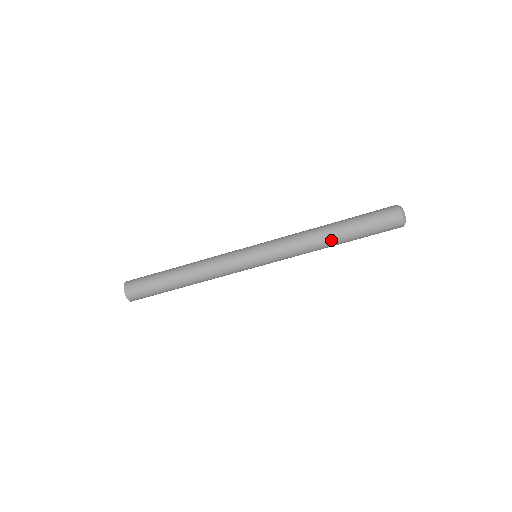
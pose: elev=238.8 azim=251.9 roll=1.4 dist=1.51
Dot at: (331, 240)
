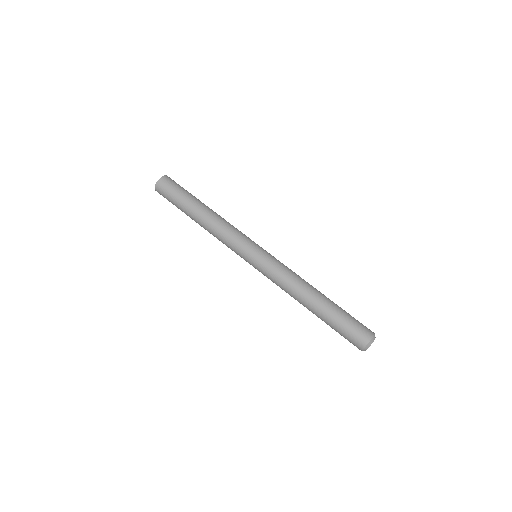
Dot at: (315, 295)
